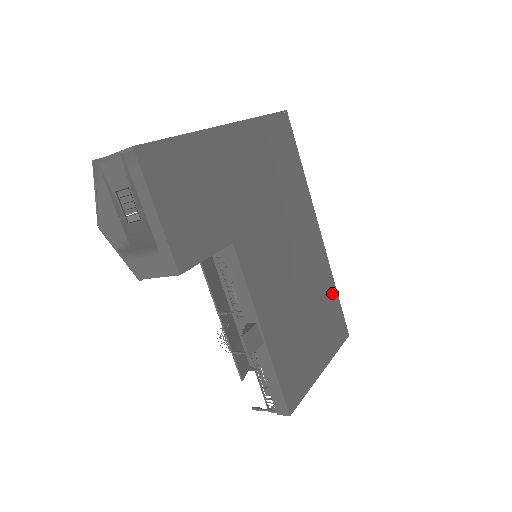
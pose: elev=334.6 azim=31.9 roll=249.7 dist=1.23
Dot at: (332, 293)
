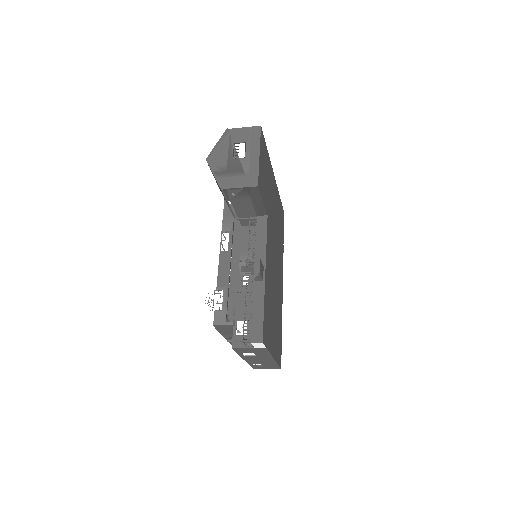
Dot at: (281, 326)
